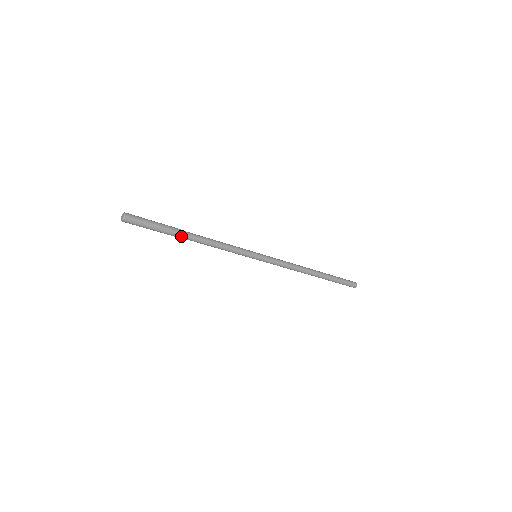
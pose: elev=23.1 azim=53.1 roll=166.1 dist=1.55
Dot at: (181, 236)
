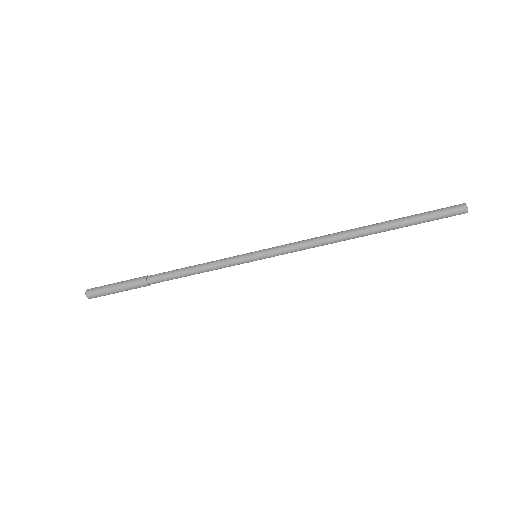
Dot at: occluded
